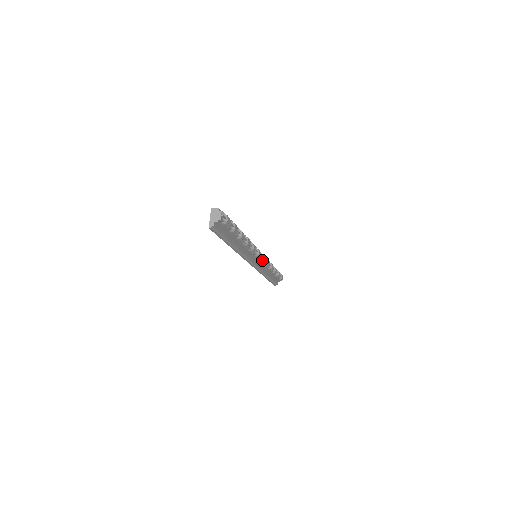
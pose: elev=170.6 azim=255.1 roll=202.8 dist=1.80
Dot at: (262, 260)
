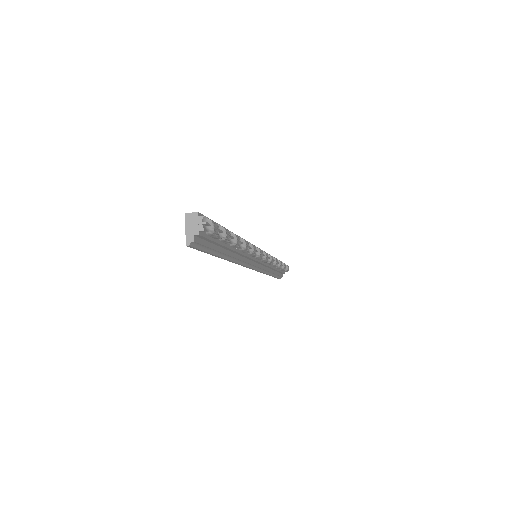
Dot at: (264, 259)
